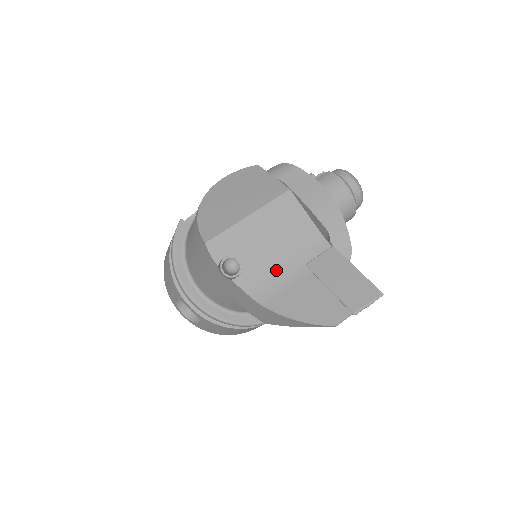
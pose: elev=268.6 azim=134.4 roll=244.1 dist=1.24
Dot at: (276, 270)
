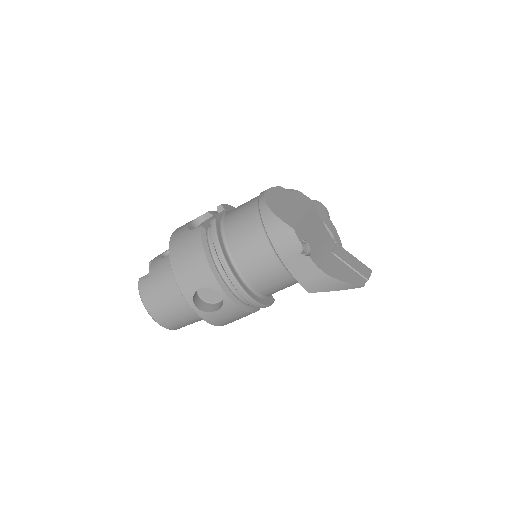
Dot at: (322, 253)
